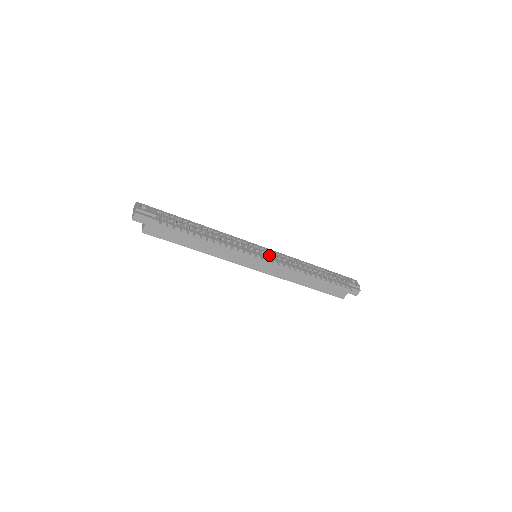
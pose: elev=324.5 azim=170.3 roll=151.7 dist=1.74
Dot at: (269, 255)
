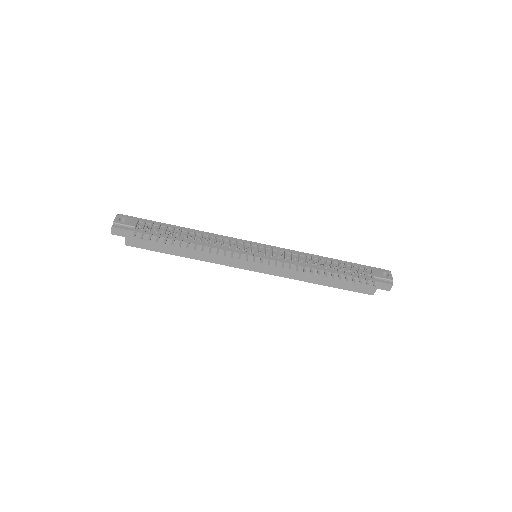
Dot at: occluded
